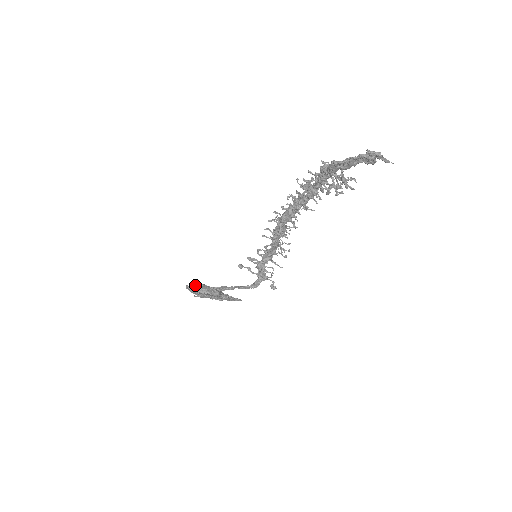
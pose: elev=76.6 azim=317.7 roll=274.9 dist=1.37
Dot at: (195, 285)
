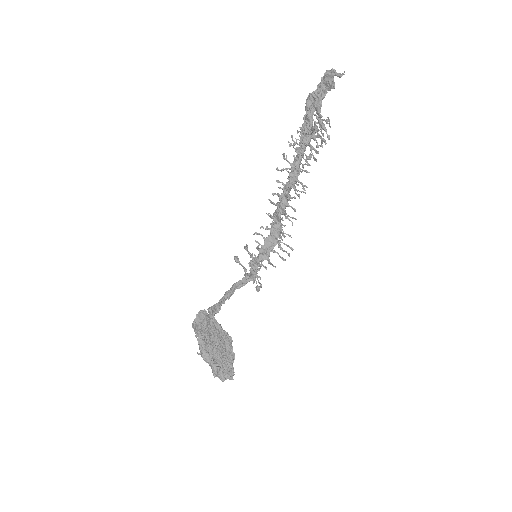
Dot at: (200, 316)
